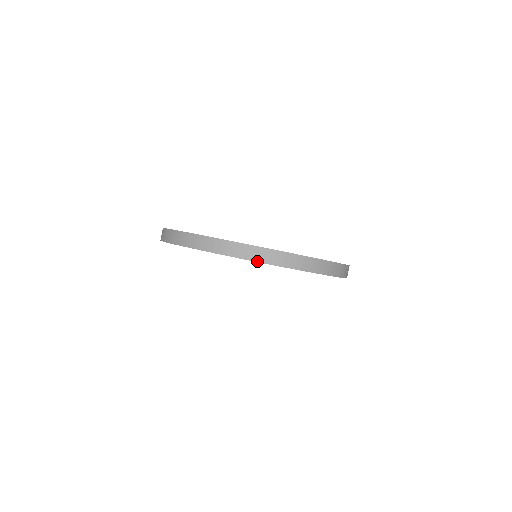
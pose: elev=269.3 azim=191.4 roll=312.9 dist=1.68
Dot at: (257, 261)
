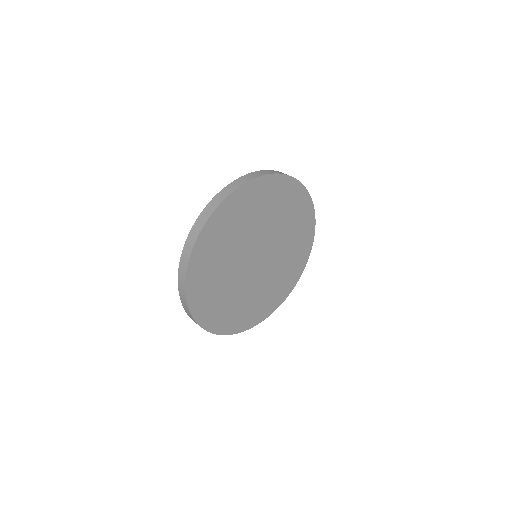
Dot at: (203, 226)
